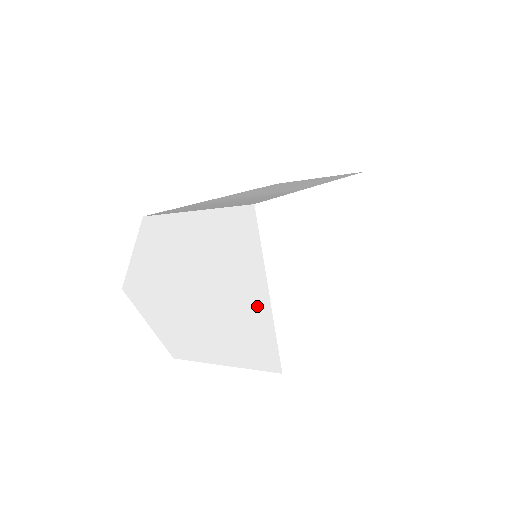
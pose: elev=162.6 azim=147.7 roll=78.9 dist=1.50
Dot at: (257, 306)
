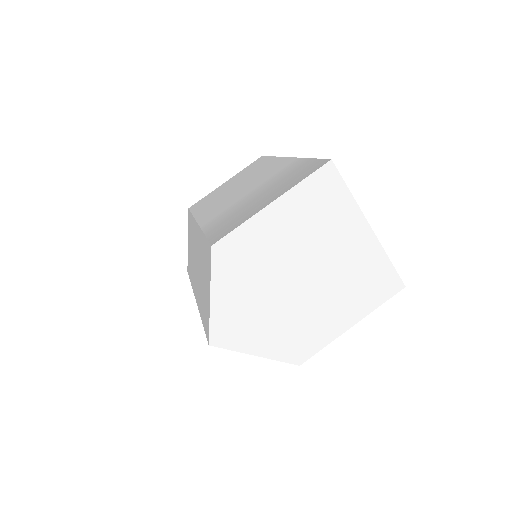
Dot at: (365, 246)
